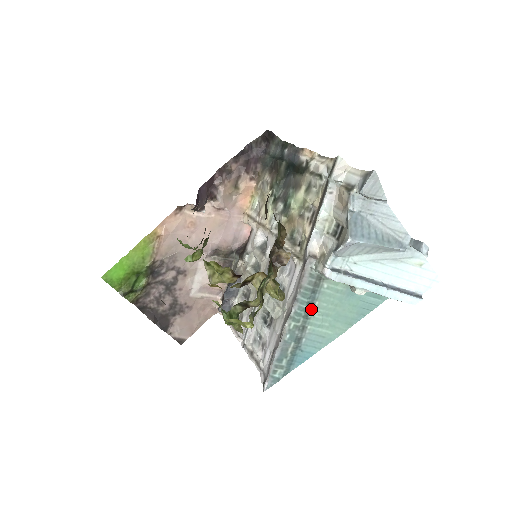
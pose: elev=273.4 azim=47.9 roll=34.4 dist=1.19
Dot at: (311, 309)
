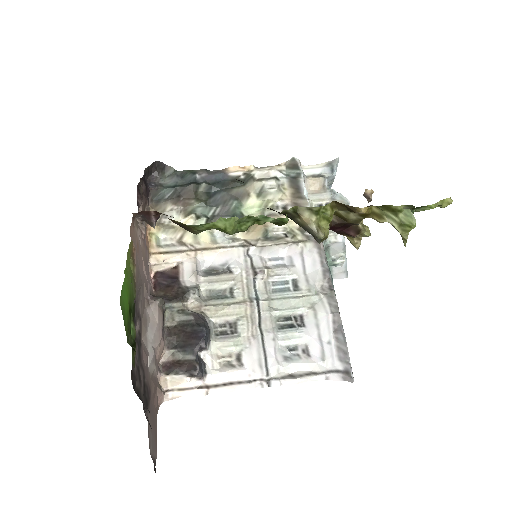
Dot at: occluded
